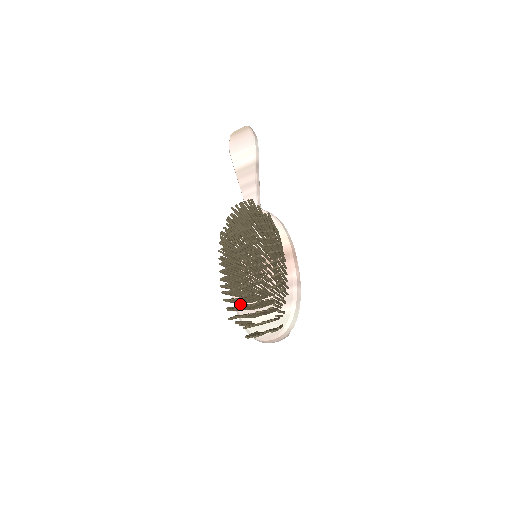
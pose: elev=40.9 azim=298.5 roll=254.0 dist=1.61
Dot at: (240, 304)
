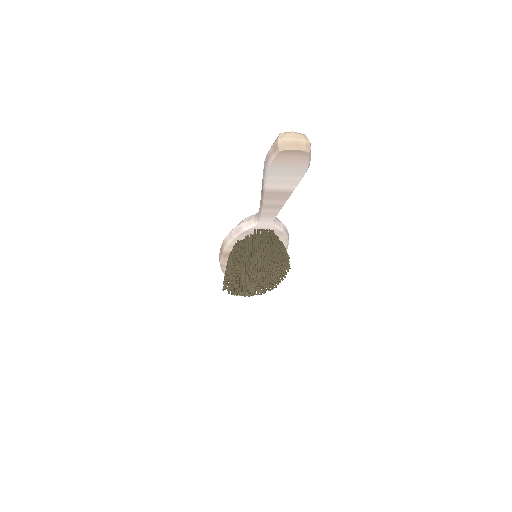
Dot at: occluded
